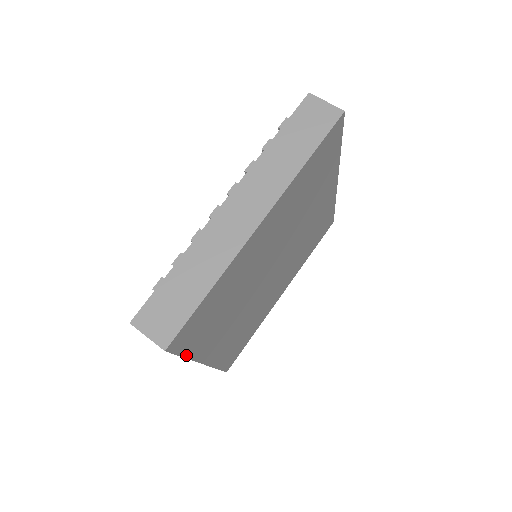
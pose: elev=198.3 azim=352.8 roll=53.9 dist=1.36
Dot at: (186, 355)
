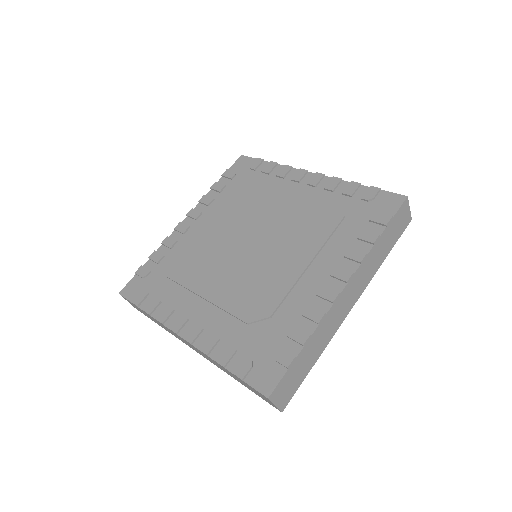
Dot at: occluded
